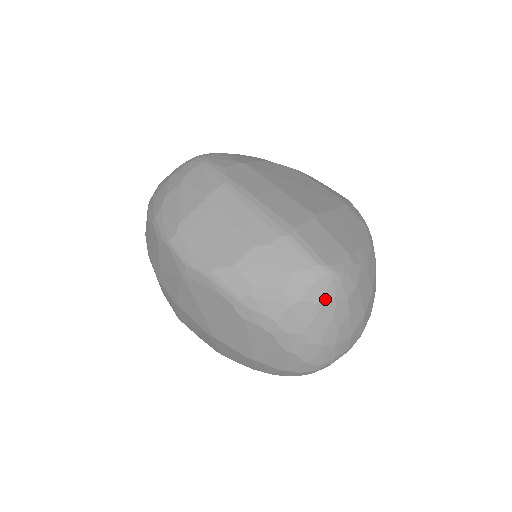
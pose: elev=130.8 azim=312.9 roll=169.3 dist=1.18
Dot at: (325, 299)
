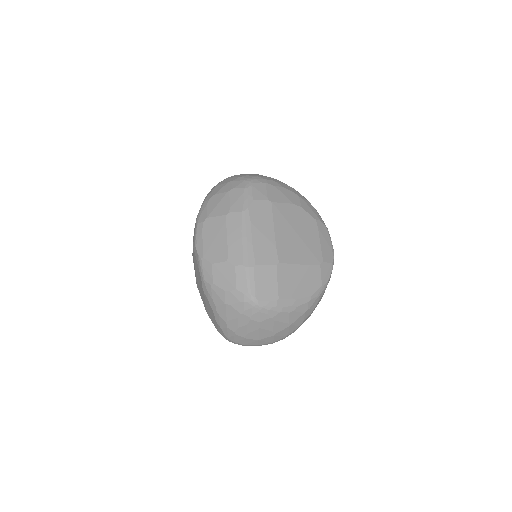
Dot at: (245, 314)
